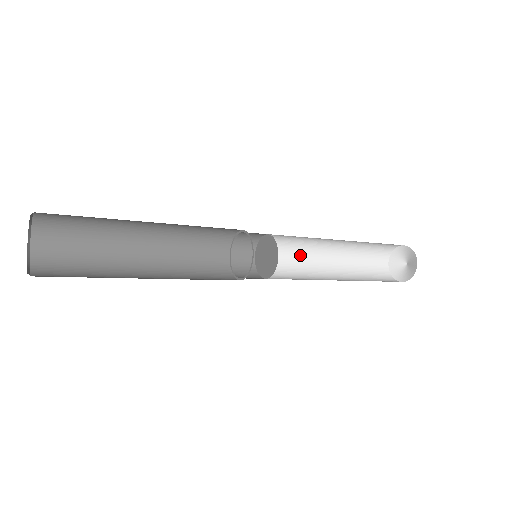
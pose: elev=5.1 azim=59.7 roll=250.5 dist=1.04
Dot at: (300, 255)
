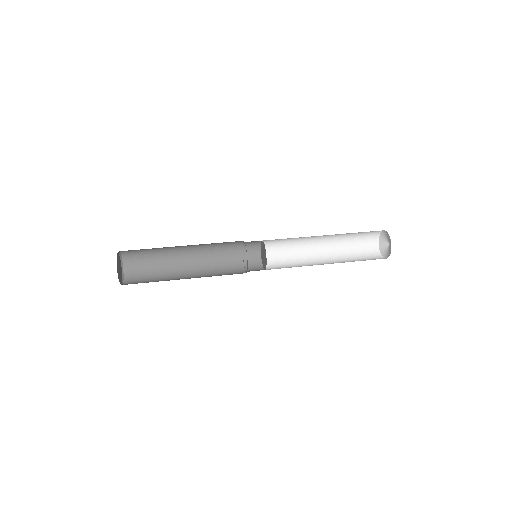
Dot at: (299, 237)
